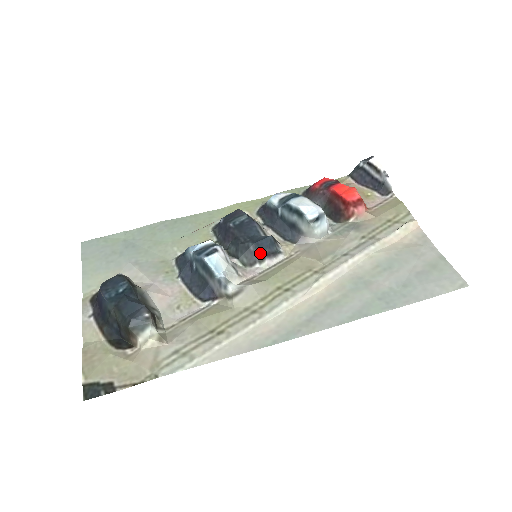
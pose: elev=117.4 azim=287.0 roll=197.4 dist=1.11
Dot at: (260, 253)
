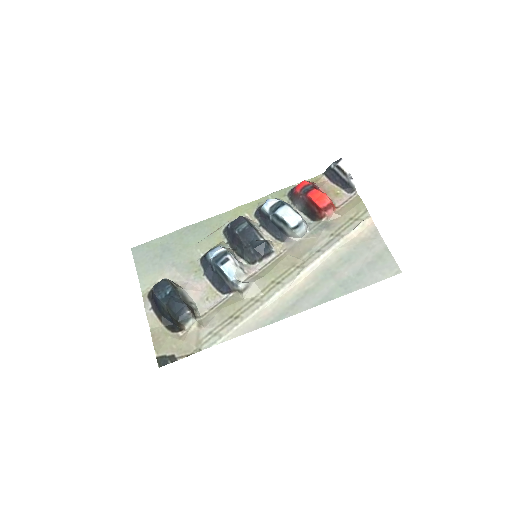
Dot at: (258, 255)
